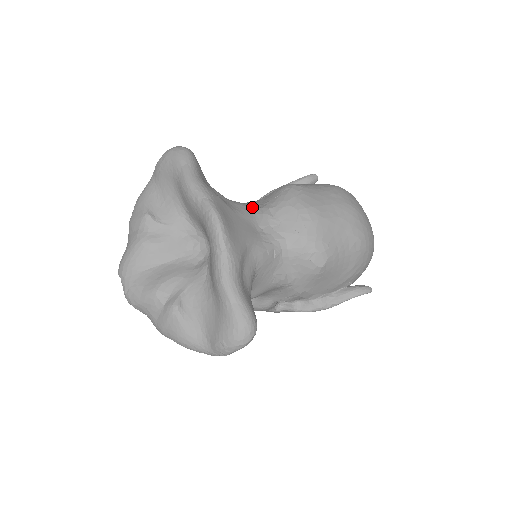
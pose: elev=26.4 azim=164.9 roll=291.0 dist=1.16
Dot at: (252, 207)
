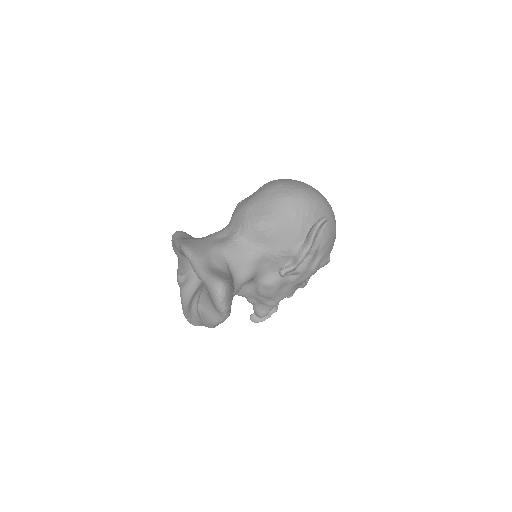
Dot at: (219, 231)
